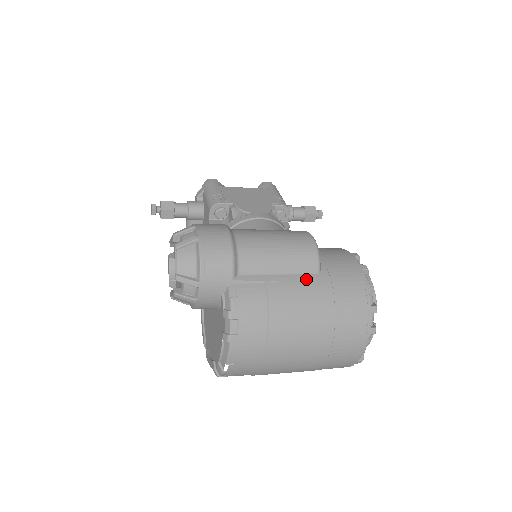
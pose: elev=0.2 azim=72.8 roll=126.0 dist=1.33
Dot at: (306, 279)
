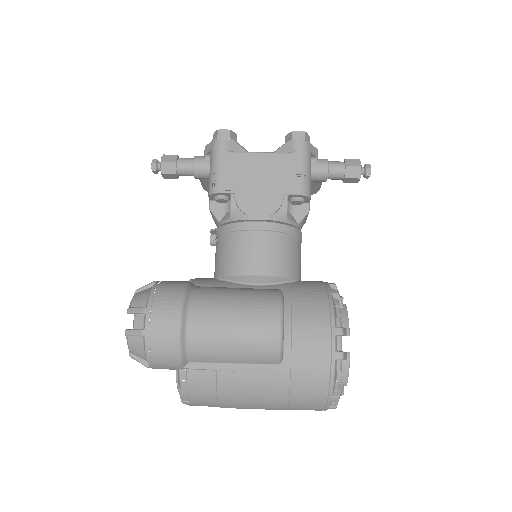
Dot at: (262, 370)
